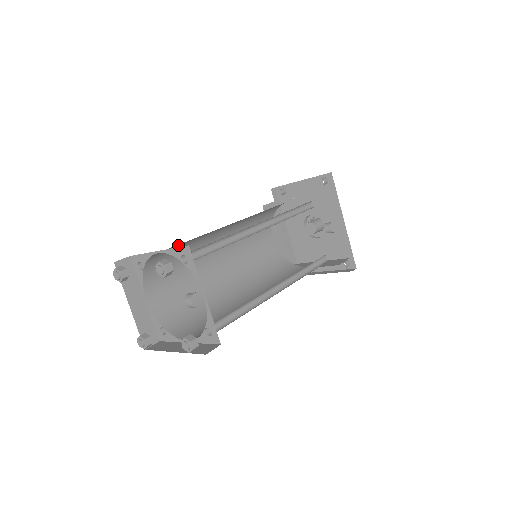
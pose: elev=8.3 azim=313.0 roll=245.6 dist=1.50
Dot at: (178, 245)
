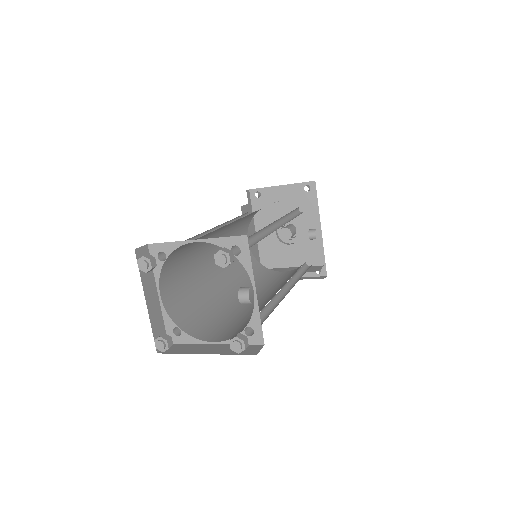
Dot at: occluded
